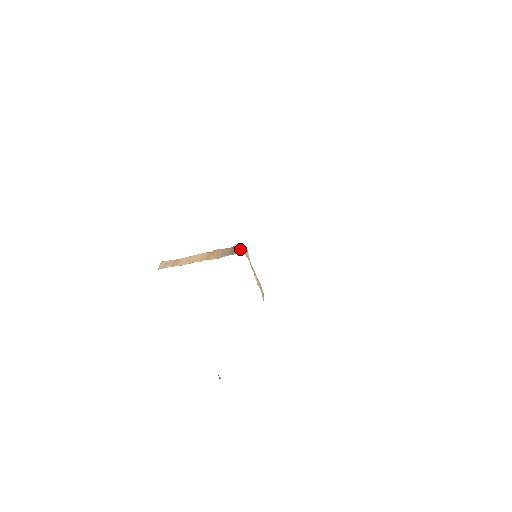
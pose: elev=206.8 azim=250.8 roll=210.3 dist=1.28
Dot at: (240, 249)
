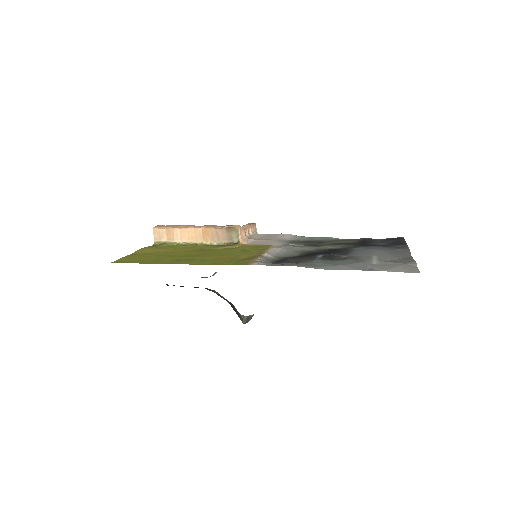
Dot at: (235, 235)
